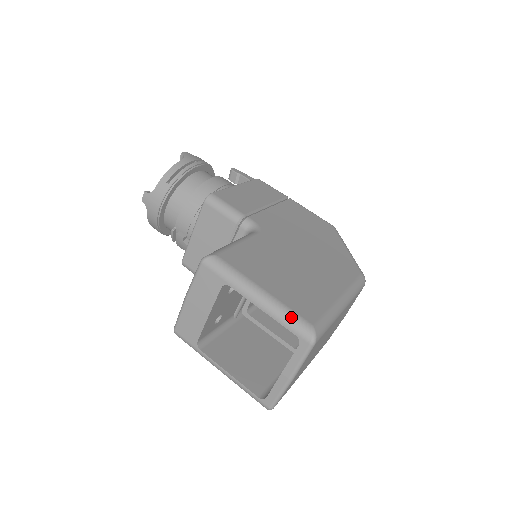
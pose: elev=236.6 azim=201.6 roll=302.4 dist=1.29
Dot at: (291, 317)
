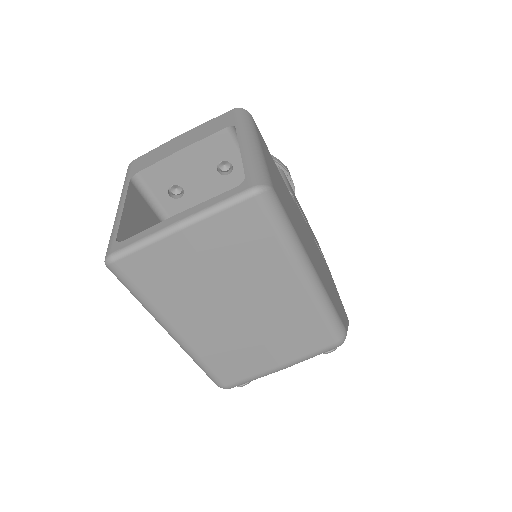
Dot at: (261, 166)
